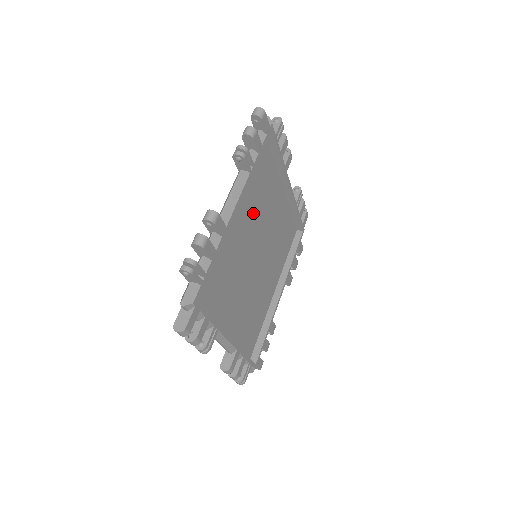
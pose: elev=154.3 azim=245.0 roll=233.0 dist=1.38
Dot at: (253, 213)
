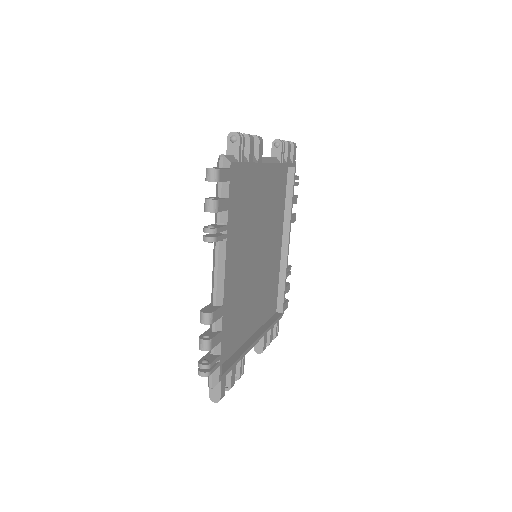
Dot at: (241, 237)
